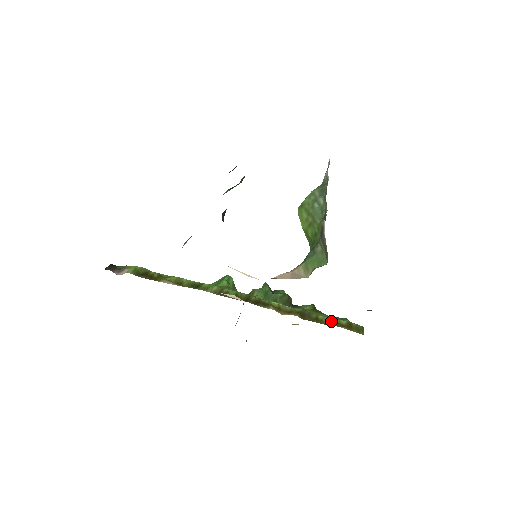
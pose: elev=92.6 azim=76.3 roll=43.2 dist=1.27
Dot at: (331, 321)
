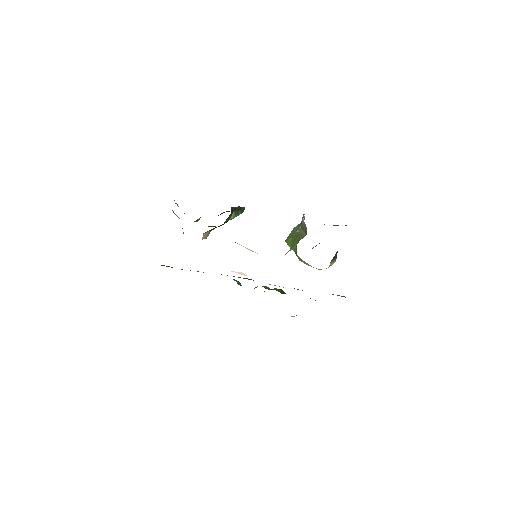
Dot at: occluded
